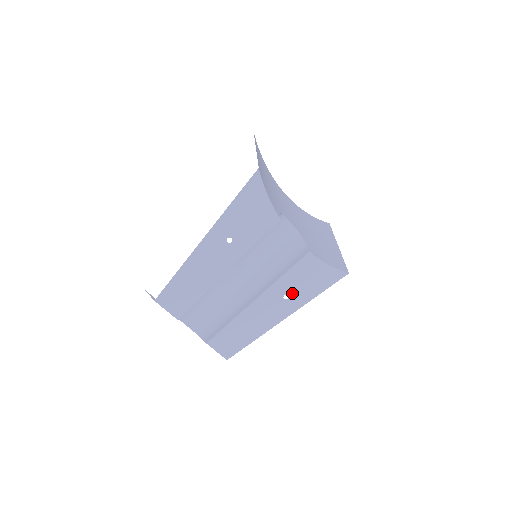
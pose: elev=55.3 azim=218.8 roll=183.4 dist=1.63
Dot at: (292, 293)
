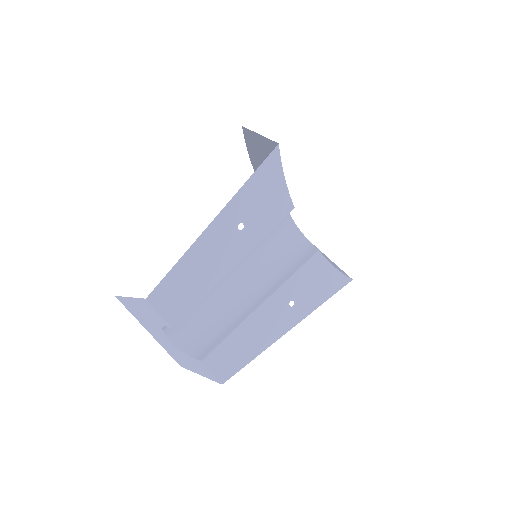
Dot at: (298, 299)
